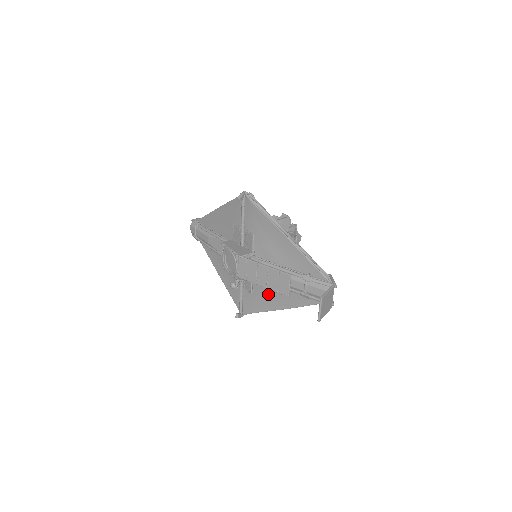
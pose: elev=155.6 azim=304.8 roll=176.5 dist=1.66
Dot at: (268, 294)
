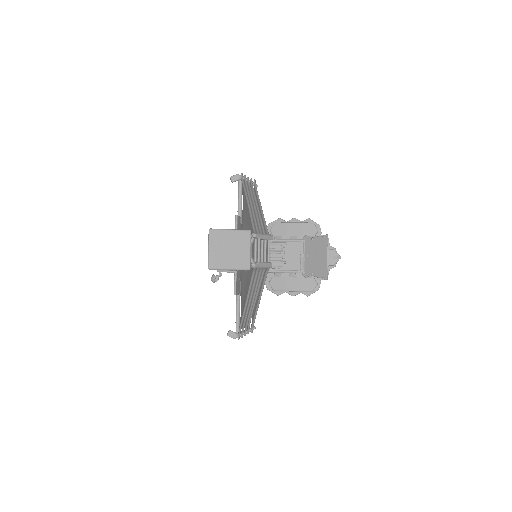
Dot at: (243, 291)
